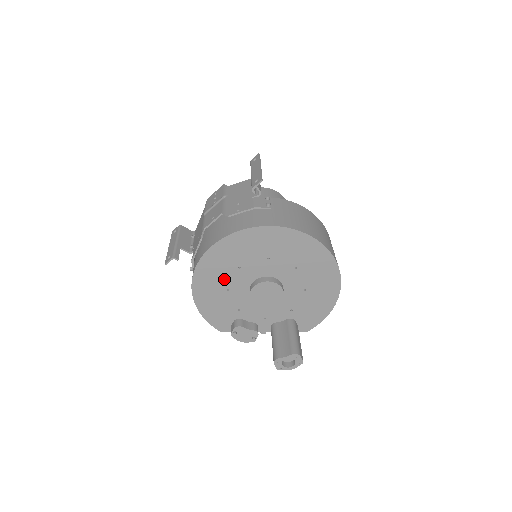
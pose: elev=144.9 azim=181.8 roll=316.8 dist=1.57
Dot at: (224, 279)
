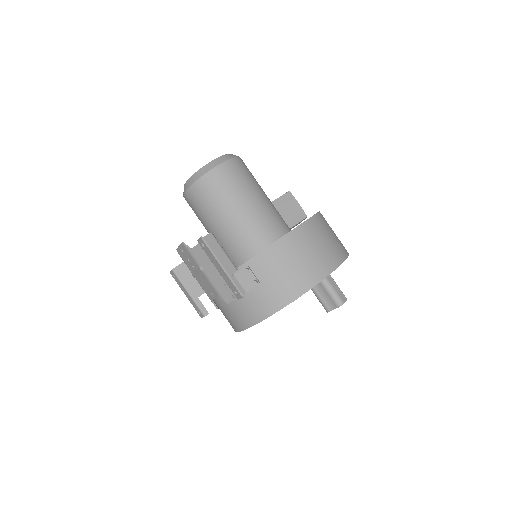
Dot at: occluded
